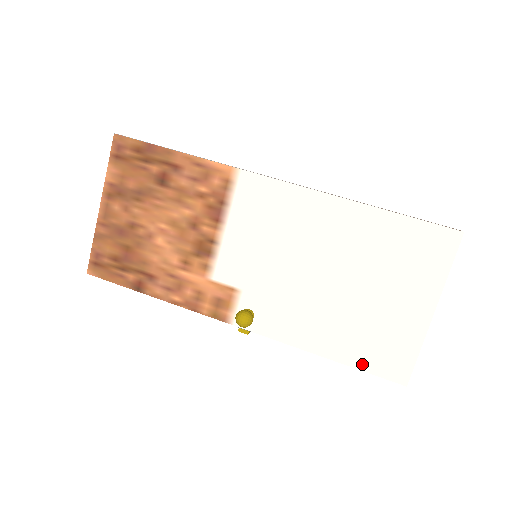
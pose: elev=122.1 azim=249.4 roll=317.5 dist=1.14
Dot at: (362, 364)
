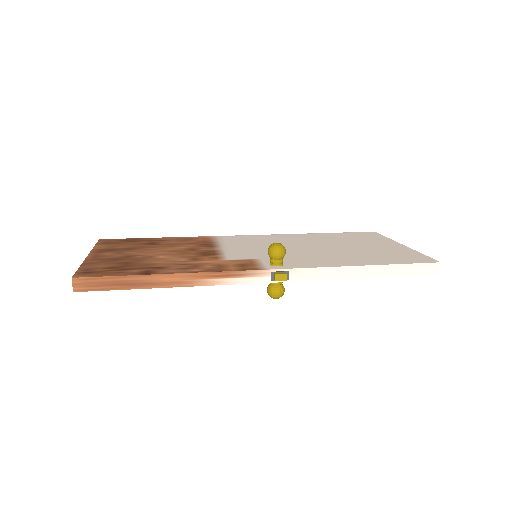
Dot at: (396, 262)
